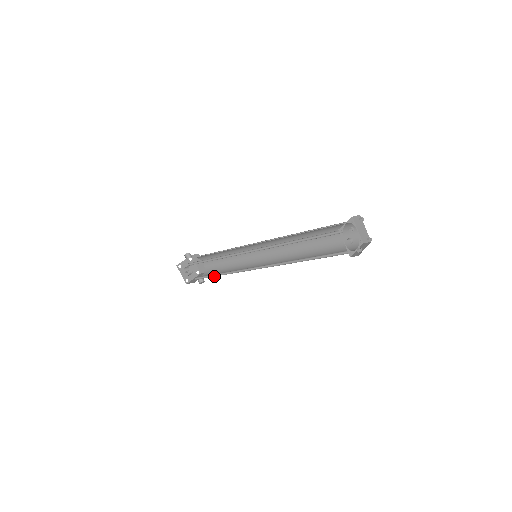
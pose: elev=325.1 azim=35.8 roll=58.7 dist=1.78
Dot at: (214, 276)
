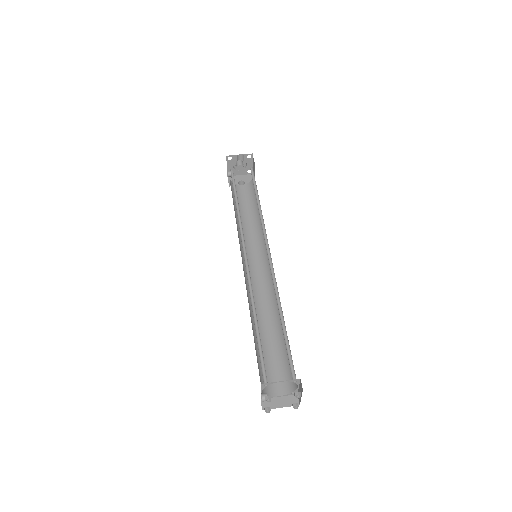
Dot at: (236, 210)
